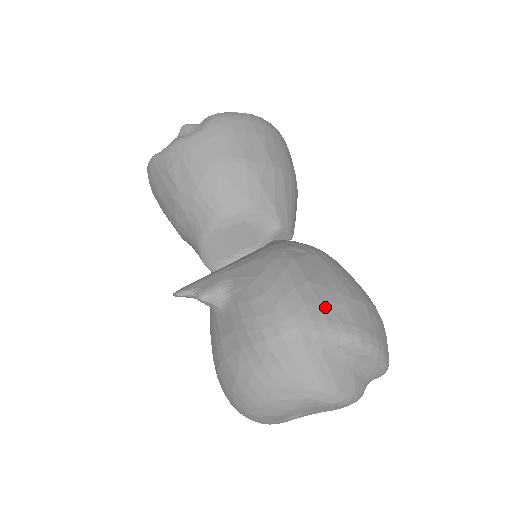
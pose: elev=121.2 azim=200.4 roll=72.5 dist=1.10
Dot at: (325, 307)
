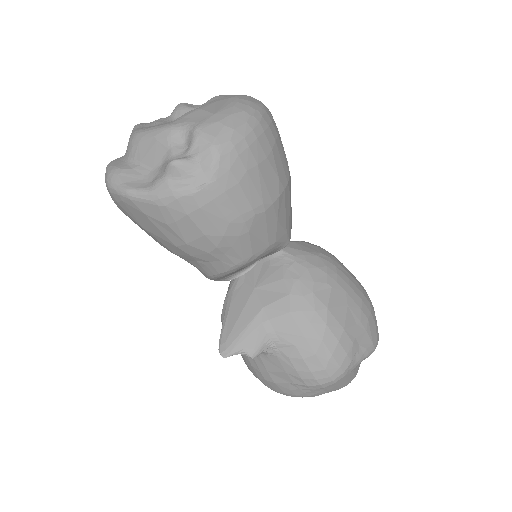
Dot at: (357, 345)
